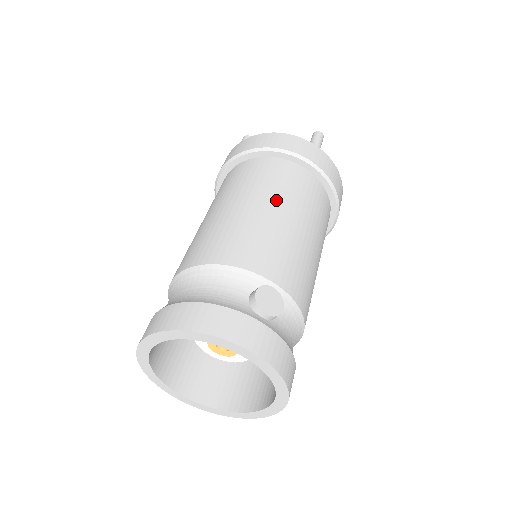
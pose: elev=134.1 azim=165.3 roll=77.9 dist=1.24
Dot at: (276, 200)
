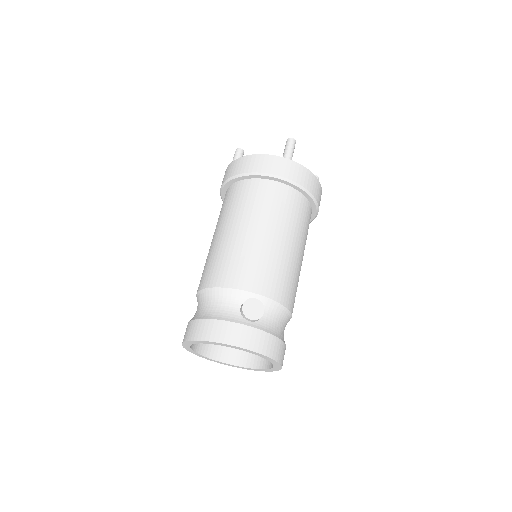
Dot at: (255, 222)
